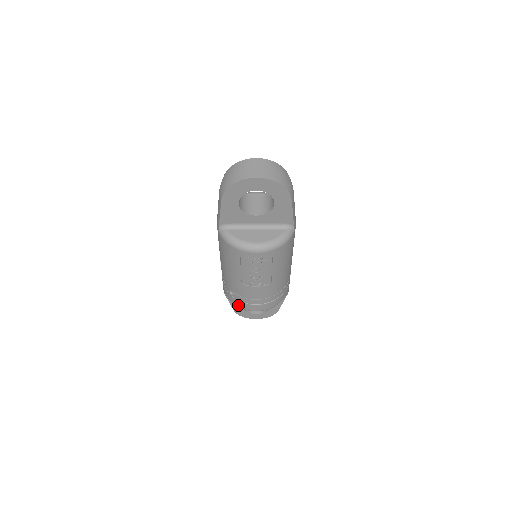
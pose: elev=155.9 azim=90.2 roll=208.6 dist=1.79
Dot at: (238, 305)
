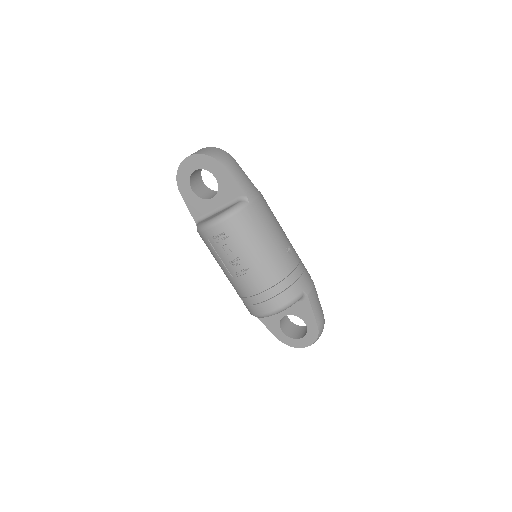
Dot at: (253, 313)
